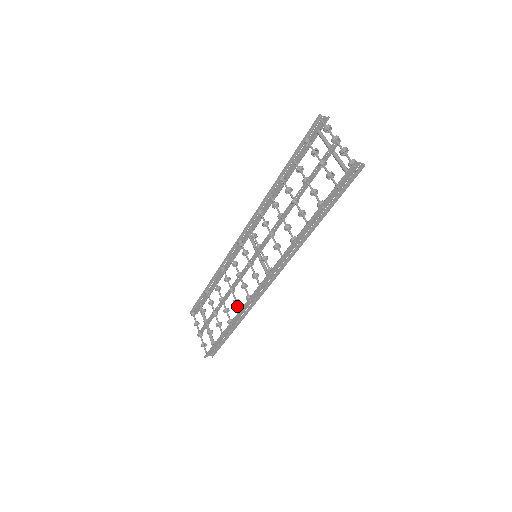
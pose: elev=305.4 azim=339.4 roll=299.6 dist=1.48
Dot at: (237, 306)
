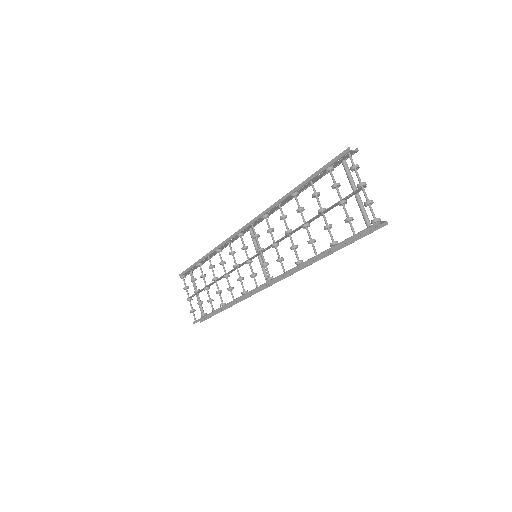
Dot at: (231, 294)
